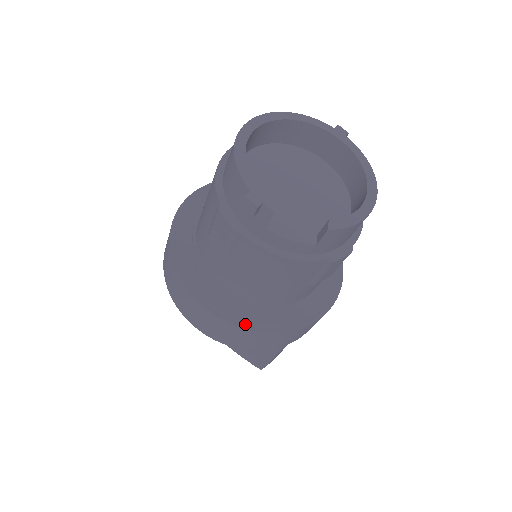
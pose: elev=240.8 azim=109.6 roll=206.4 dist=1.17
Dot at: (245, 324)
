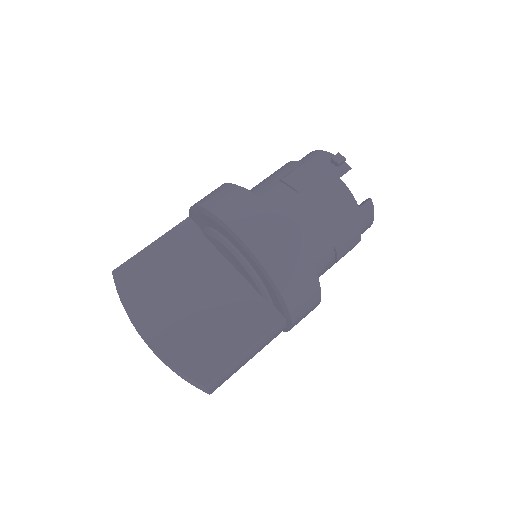
Dot at: (295, 241)
